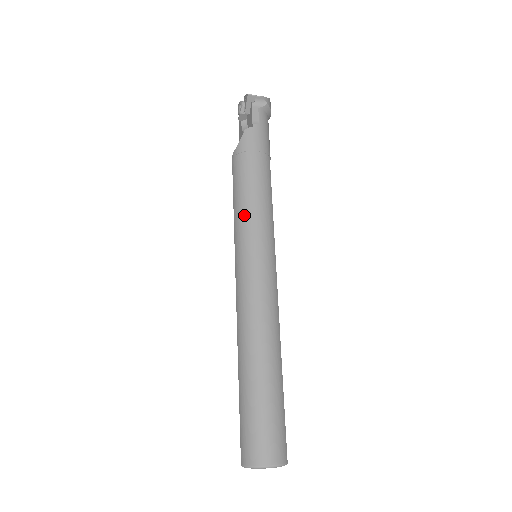
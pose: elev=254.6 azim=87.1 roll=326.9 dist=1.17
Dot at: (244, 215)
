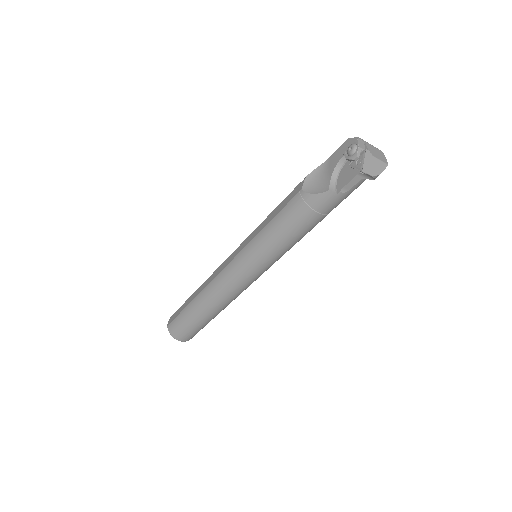
Dot at: (266, 246)
